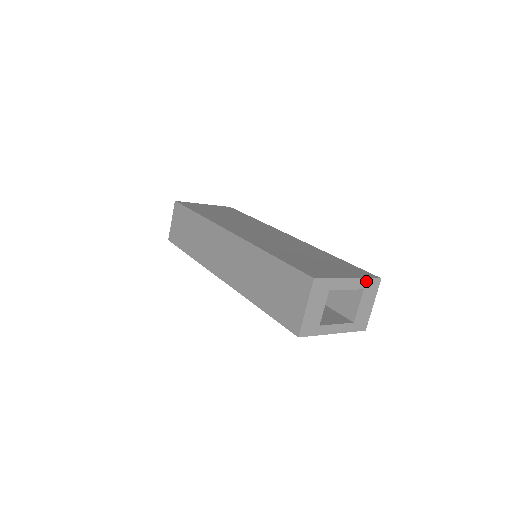
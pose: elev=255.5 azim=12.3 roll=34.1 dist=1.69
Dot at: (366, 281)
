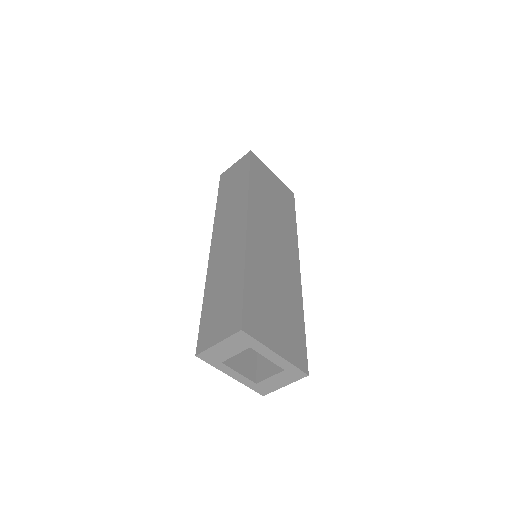
Dot at: (292, 366)
